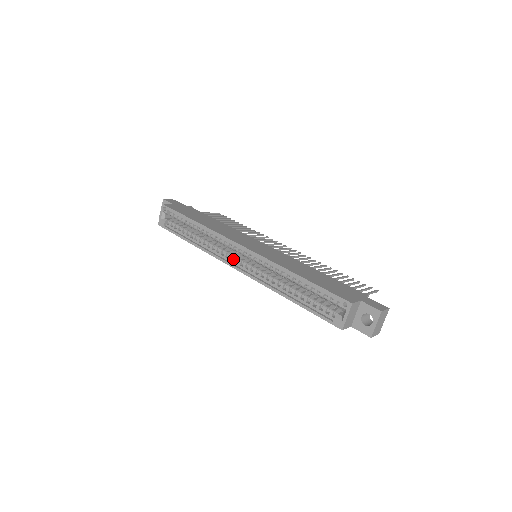
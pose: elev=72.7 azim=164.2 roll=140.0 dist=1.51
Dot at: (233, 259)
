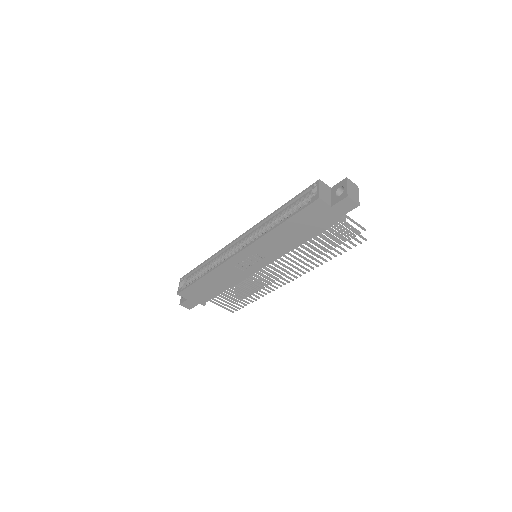
Dot at: occluded
